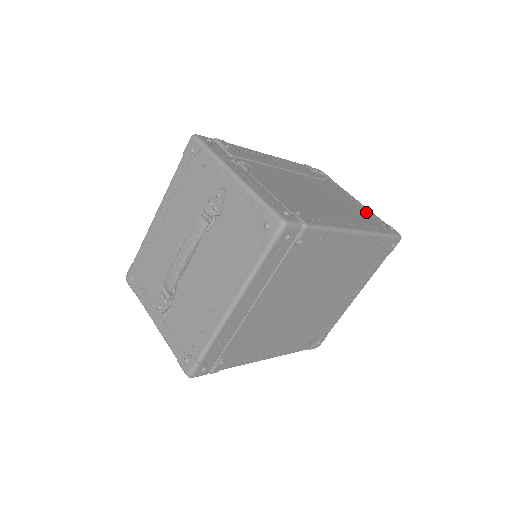
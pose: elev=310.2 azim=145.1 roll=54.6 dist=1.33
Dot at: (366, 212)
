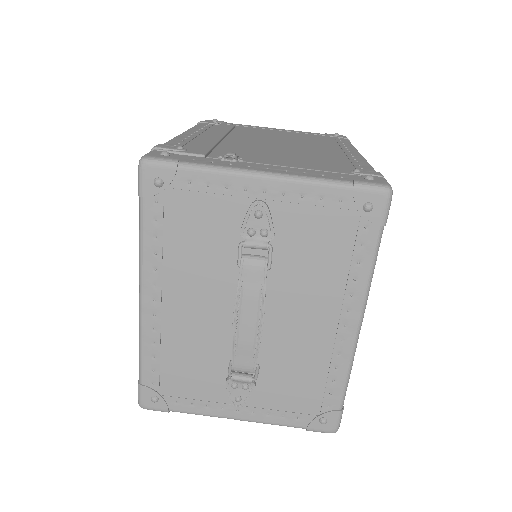
Dot at: (302, 134)
